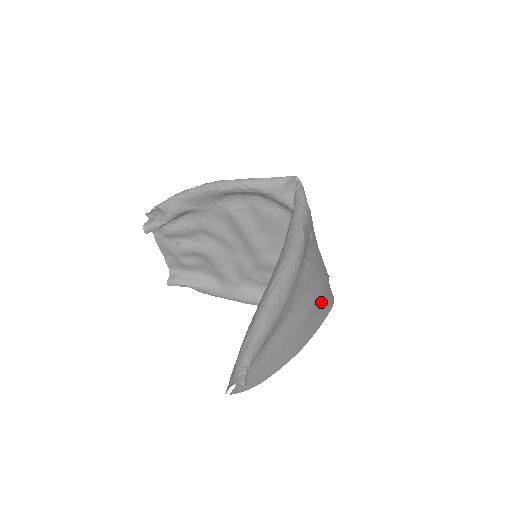
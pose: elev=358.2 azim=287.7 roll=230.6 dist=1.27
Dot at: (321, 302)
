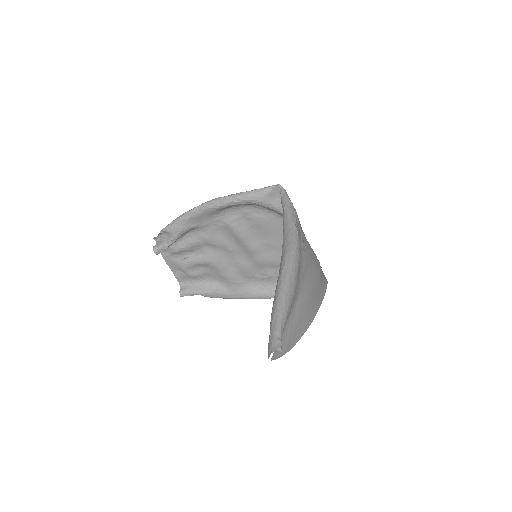
Dot at: (319, 282)
